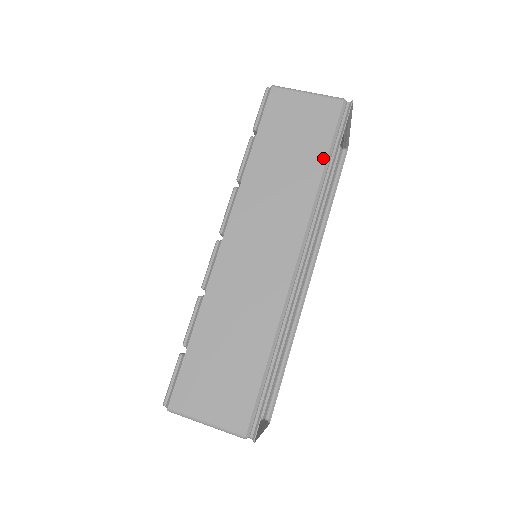
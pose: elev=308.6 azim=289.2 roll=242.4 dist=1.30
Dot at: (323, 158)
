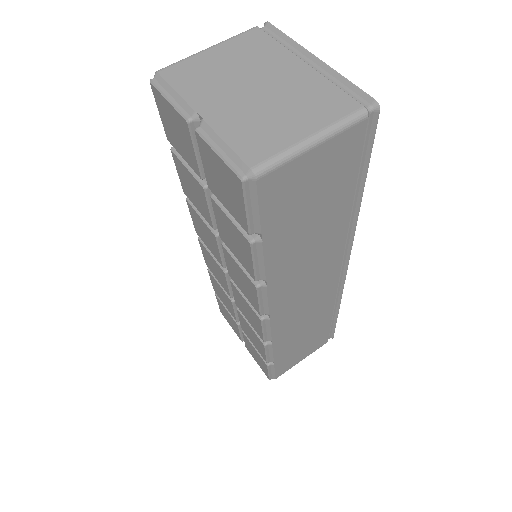
Dot at: (351, 196)
